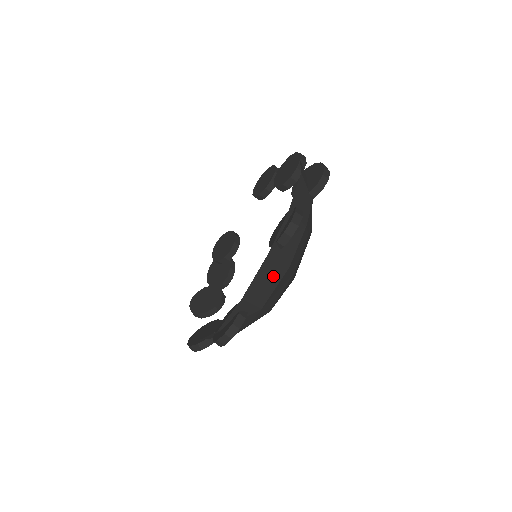
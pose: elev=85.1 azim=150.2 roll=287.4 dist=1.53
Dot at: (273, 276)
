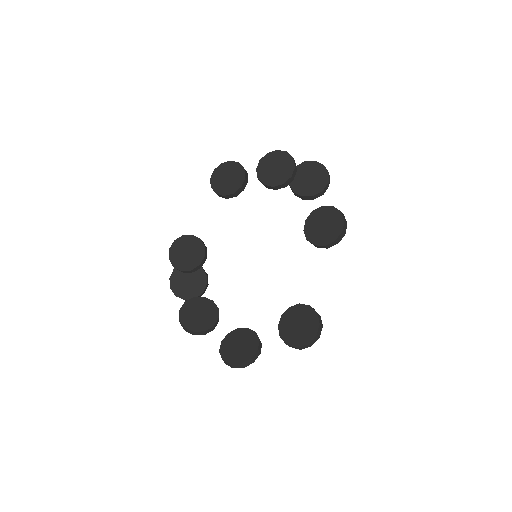
Dot at: occluded
